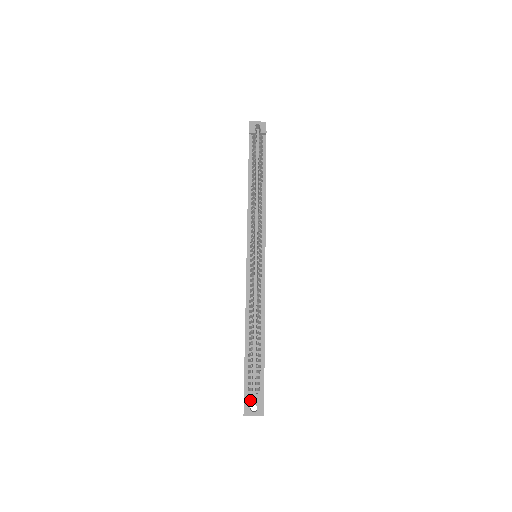
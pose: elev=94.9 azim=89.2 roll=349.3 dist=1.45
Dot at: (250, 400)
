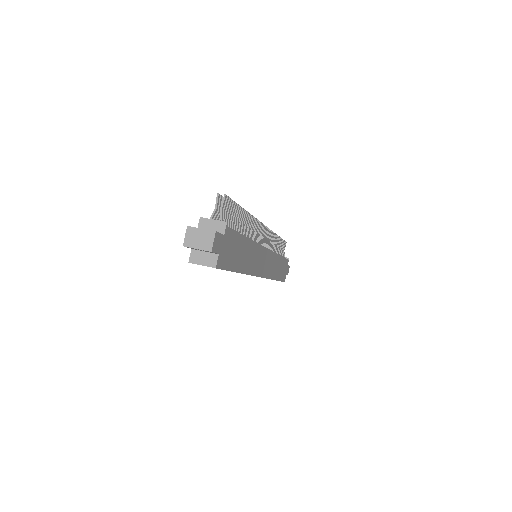
Dot at: occluded
